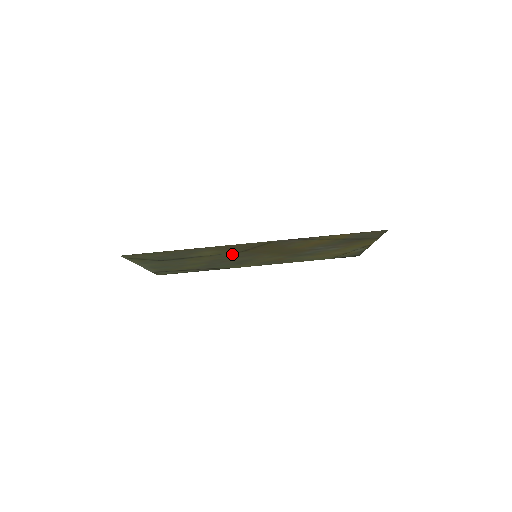
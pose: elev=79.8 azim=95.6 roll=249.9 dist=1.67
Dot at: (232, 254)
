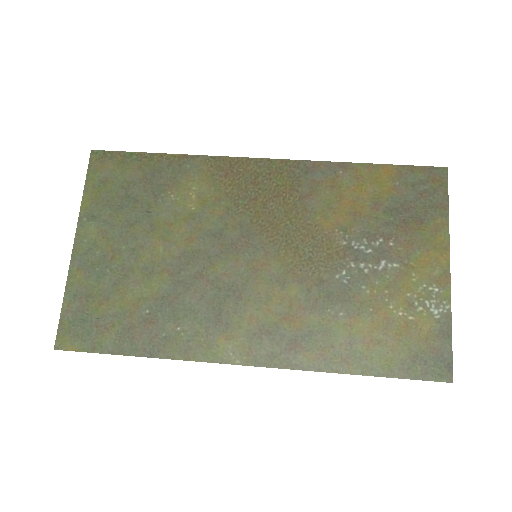
Dot at: (223, 222)
